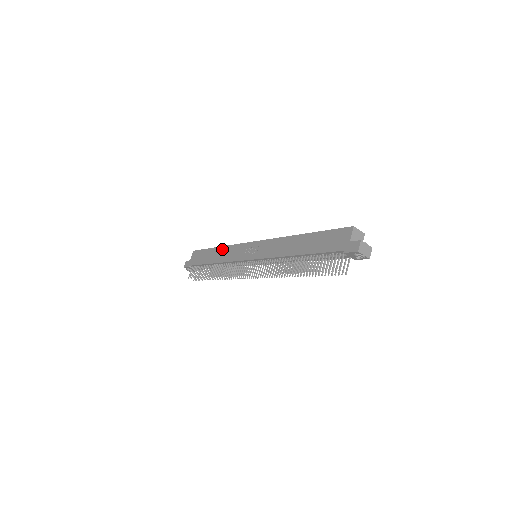
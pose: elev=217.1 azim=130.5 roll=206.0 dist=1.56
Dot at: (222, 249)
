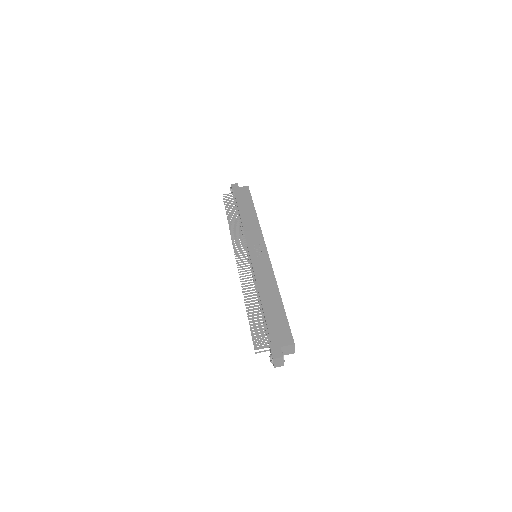
Dot at: (255, 218)
